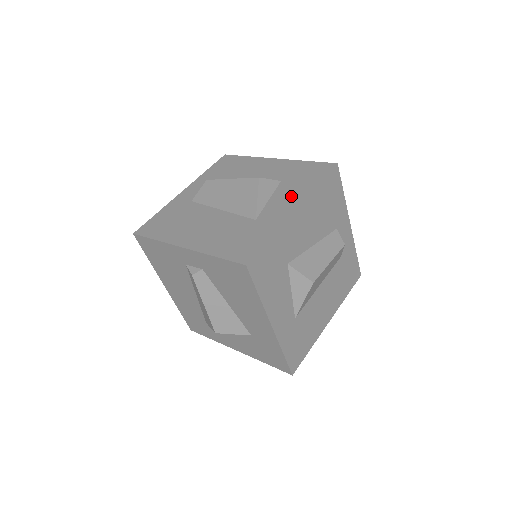
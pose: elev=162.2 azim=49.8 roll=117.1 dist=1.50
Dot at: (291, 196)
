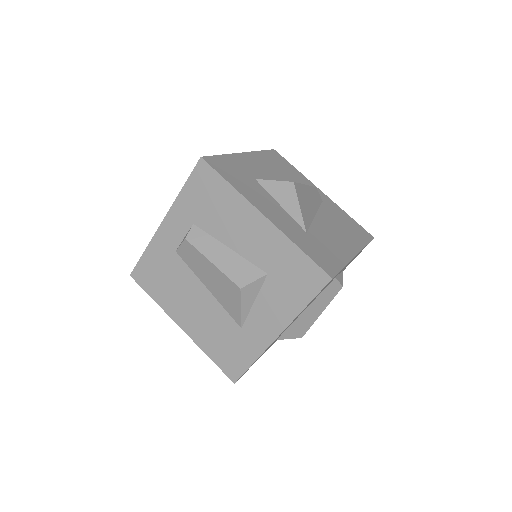
Dot at: (276, 311)
